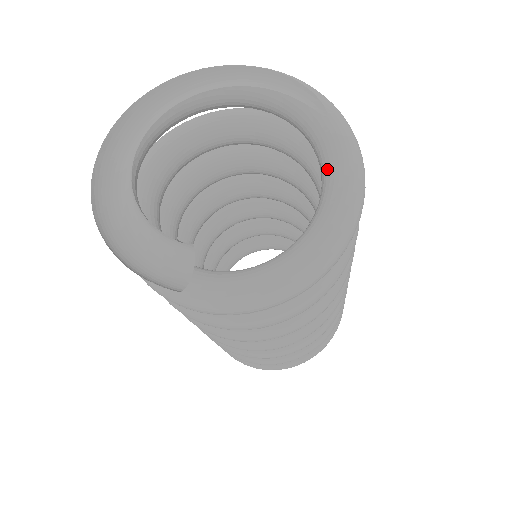
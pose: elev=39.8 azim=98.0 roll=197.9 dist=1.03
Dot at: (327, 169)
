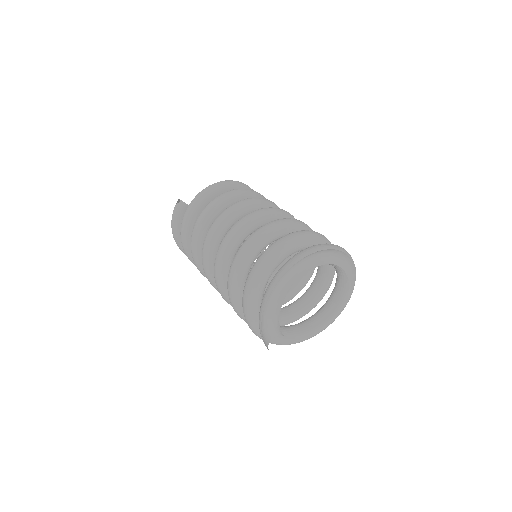
Dot at: (330, 313)
